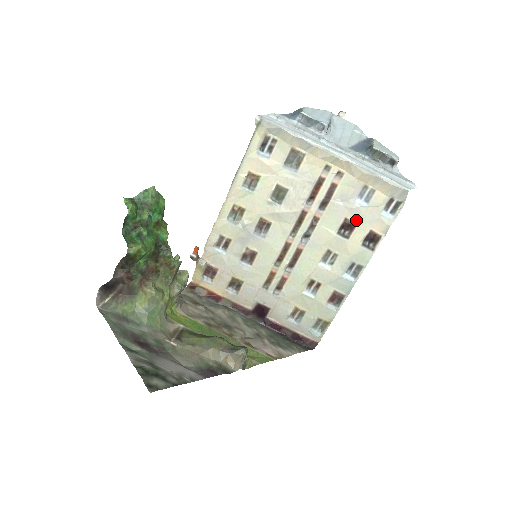
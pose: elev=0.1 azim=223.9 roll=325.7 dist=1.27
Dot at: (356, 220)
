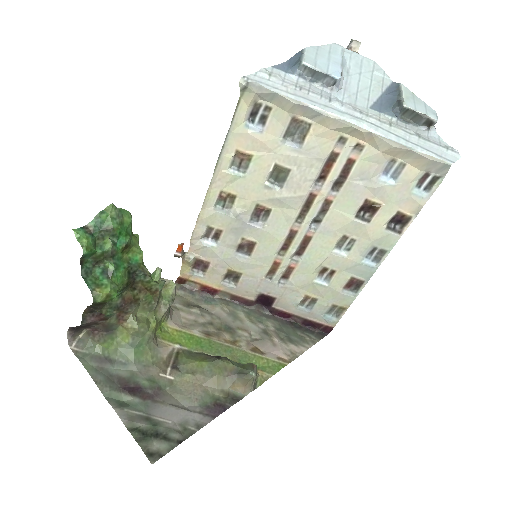
Dot at: (379, 201)
